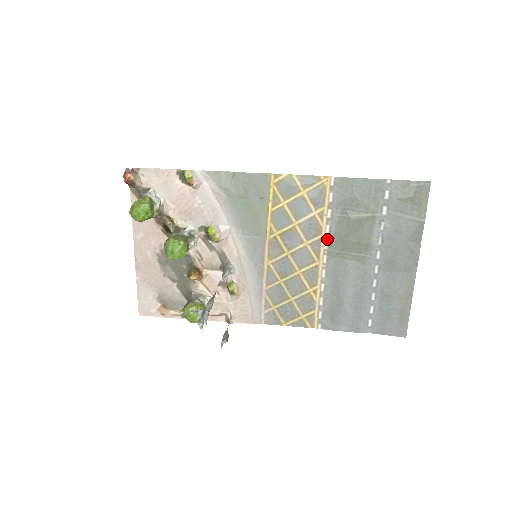
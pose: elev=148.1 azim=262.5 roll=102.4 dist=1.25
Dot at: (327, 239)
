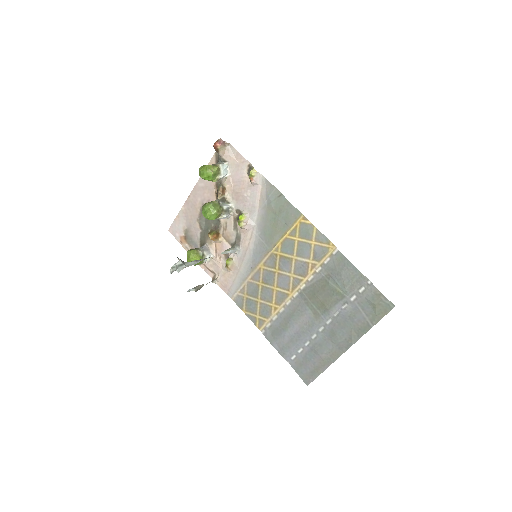
Dot at: (306, 284)
